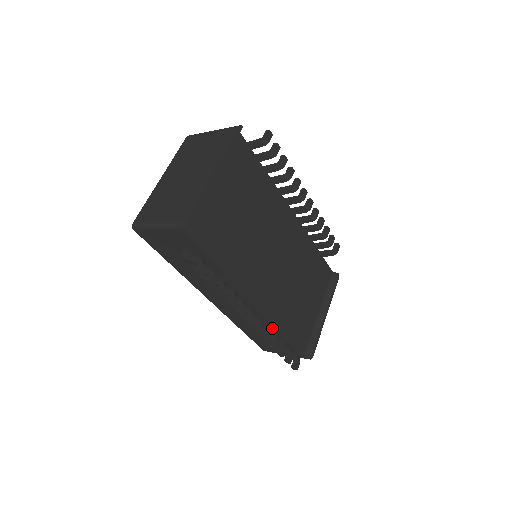
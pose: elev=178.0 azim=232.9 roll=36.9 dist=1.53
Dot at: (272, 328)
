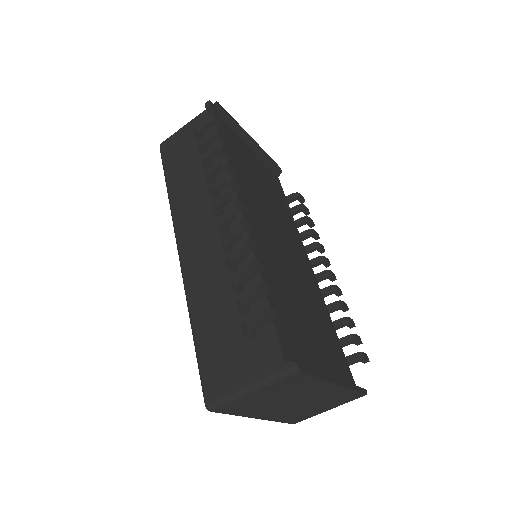
Dot at: occluded
